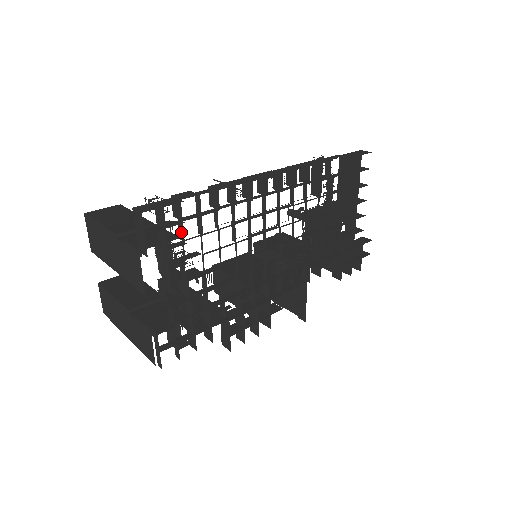
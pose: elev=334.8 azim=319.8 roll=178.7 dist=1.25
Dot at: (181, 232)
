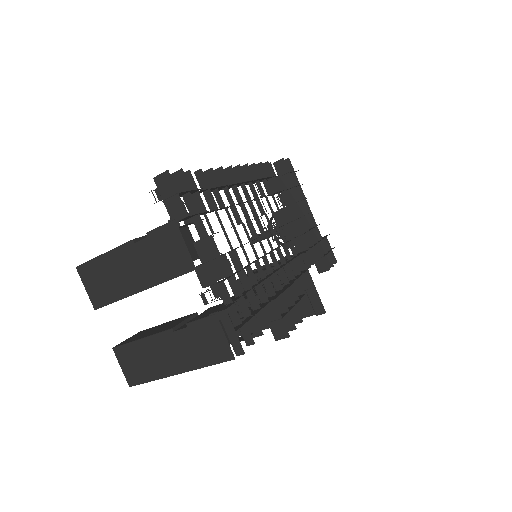
Dot at: (200, 205)
